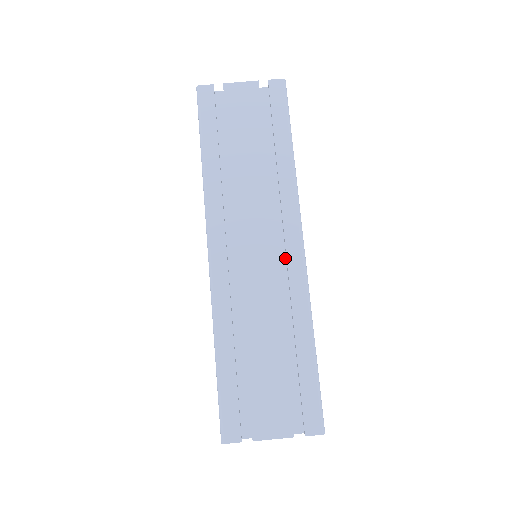
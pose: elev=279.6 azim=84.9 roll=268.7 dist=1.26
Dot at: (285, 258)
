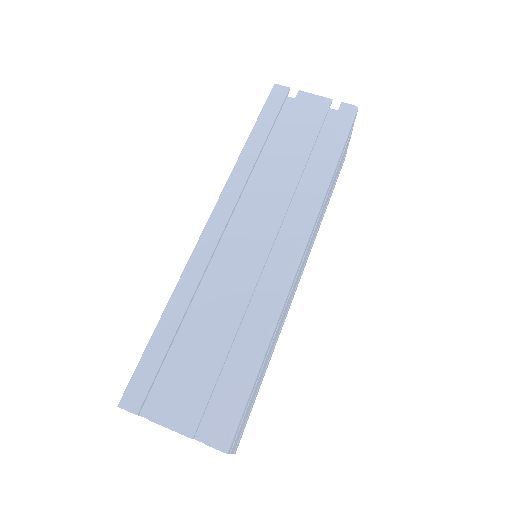
Dot at: occluded
